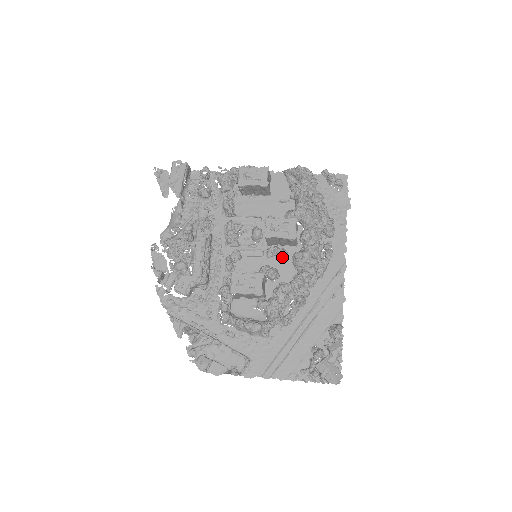
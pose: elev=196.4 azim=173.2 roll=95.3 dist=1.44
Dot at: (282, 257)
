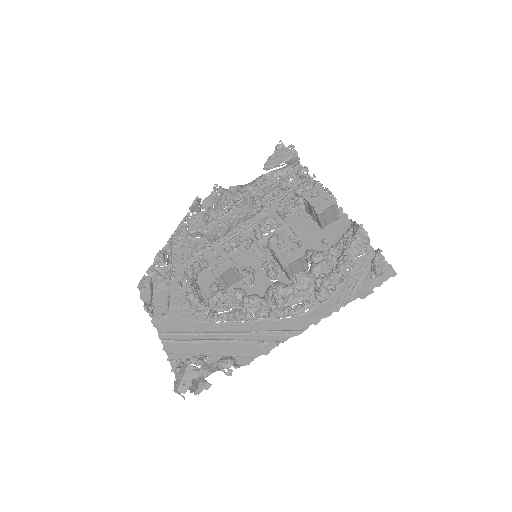
Dot at: (268, 275)
